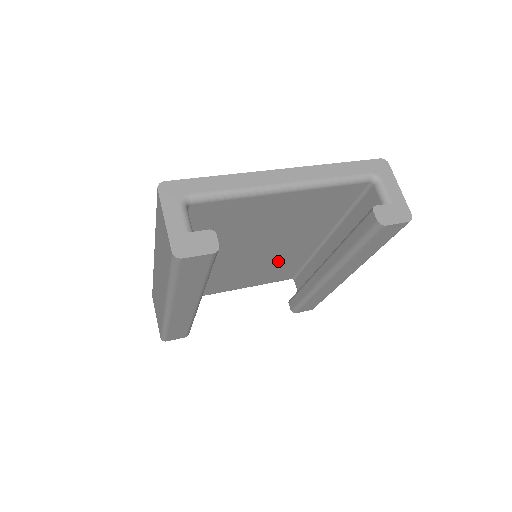
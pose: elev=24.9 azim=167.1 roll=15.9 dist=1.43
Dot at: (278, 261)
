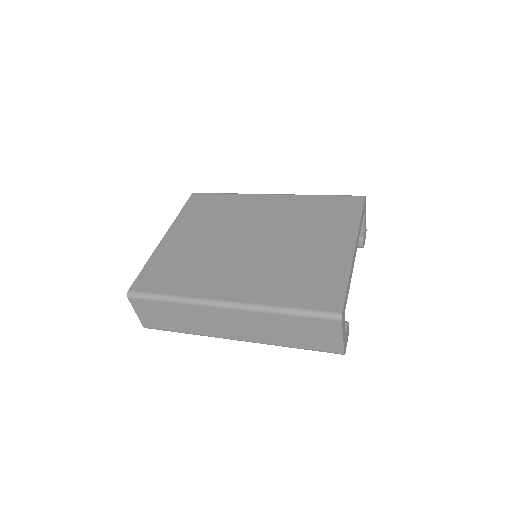
Dot at: occluded
